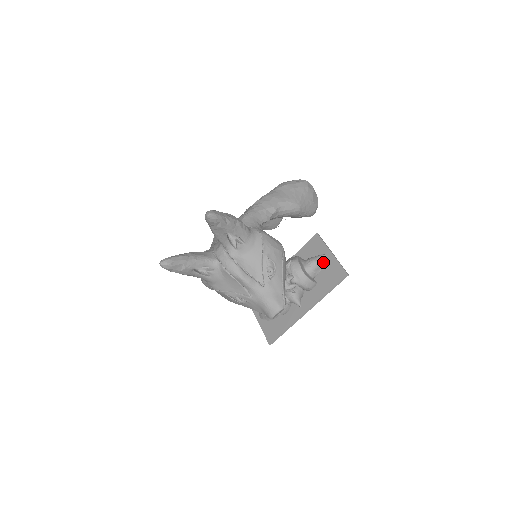
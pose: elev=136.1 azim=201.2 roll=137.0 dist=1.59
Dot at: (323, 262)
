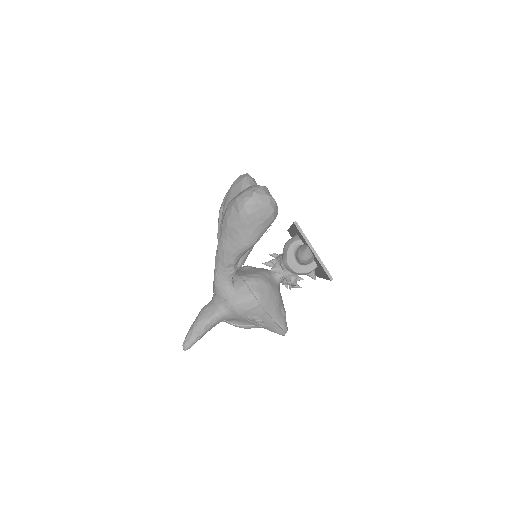
Dot at: (311, 255)
